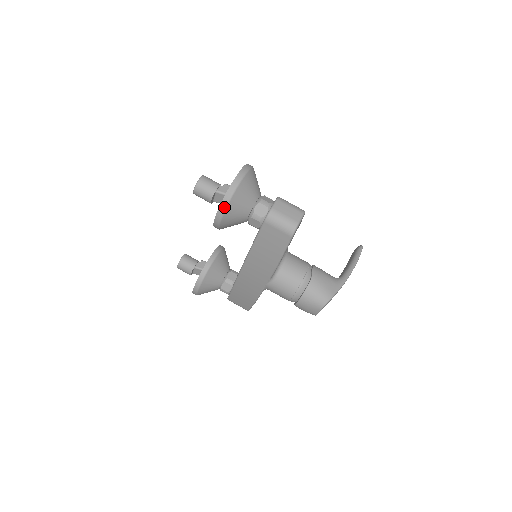
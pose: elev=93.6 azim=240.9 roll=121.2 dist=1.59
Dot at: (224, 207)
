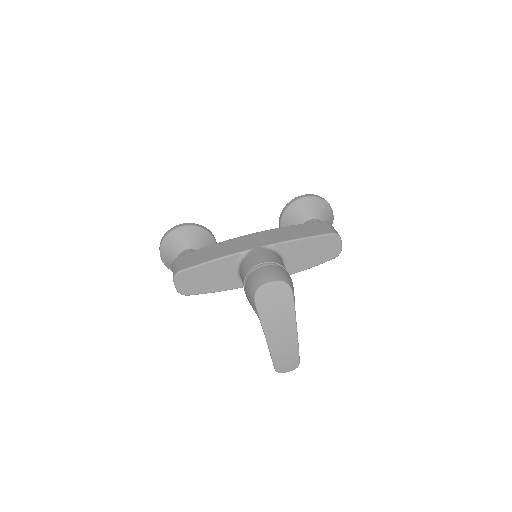
Dot at: (318, 197)
